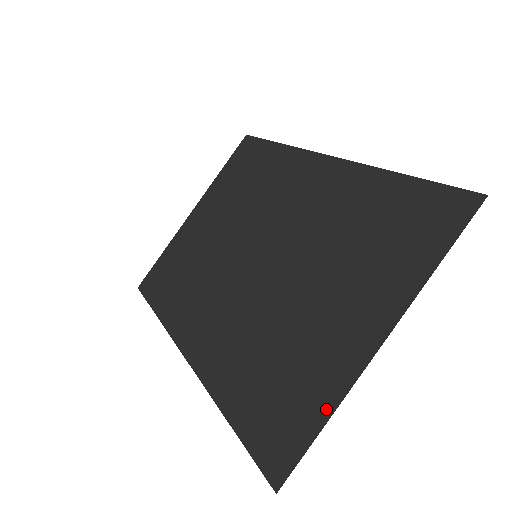
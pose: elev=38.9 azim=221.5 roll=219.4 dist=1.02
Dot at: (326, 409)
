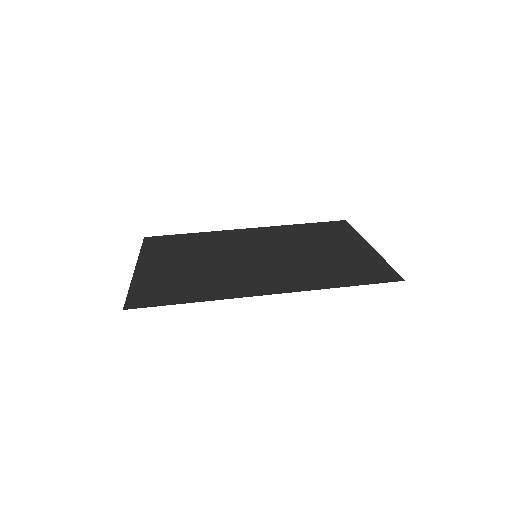
Dot at: (381, 261)
